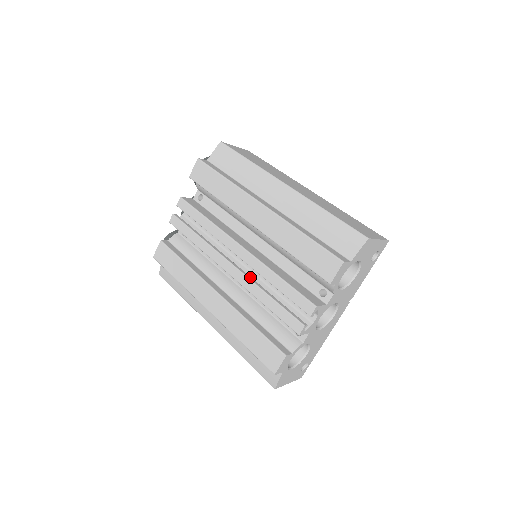
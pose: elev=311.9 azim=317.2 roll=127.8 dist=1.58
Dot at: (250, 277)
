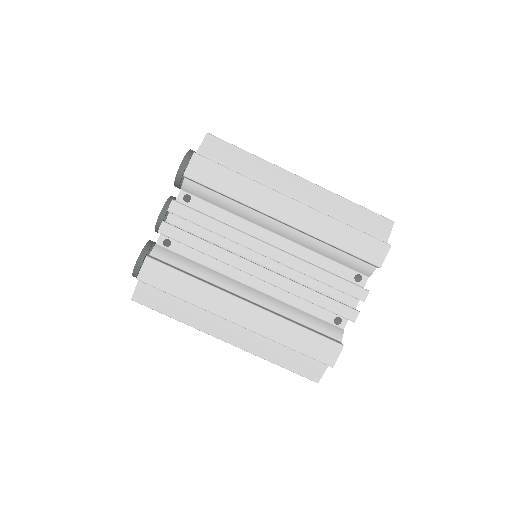
Dot at: occluded
